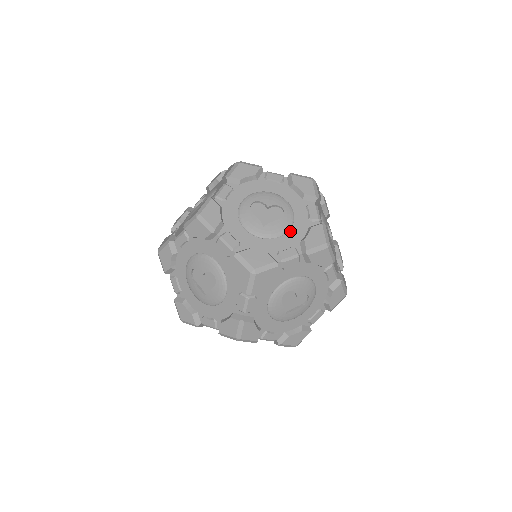
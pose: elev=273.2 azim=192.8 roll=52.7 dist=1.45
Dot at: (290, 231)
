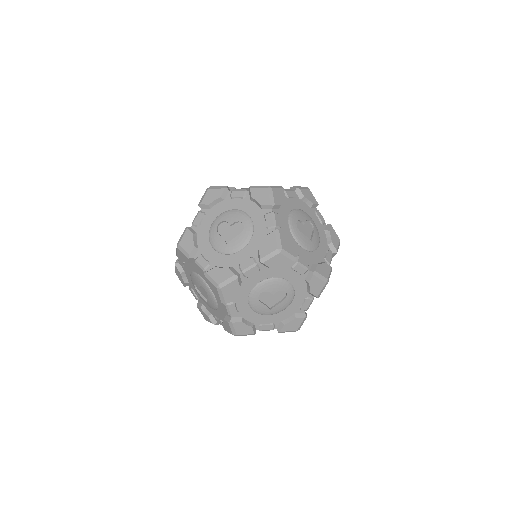
Dot at: (250, 243)
